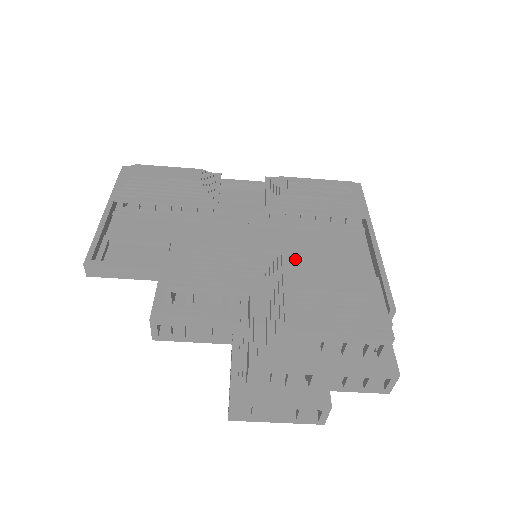
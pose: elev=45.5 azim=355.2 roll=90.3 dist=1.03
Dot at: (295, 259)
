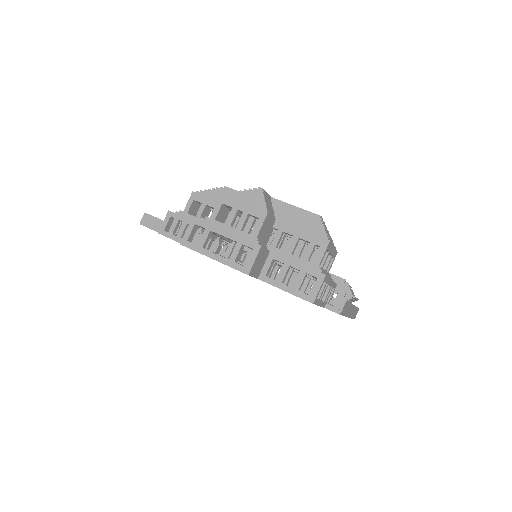
Dot at: occluded
